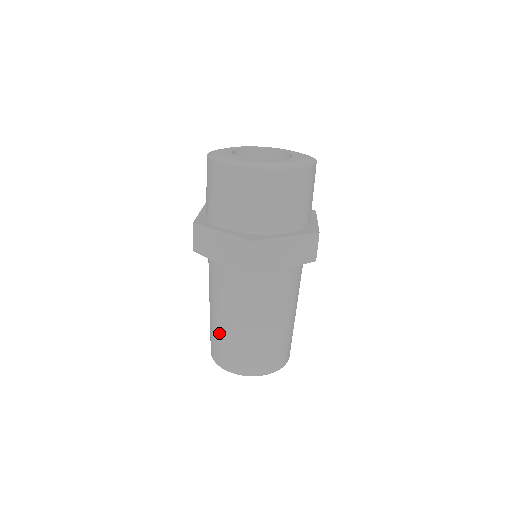
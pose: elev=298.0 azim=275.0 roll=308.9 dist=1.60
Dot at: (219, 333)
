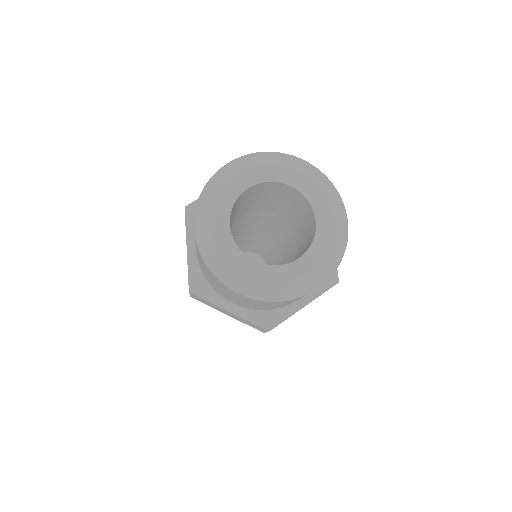
Dot at: occluded
